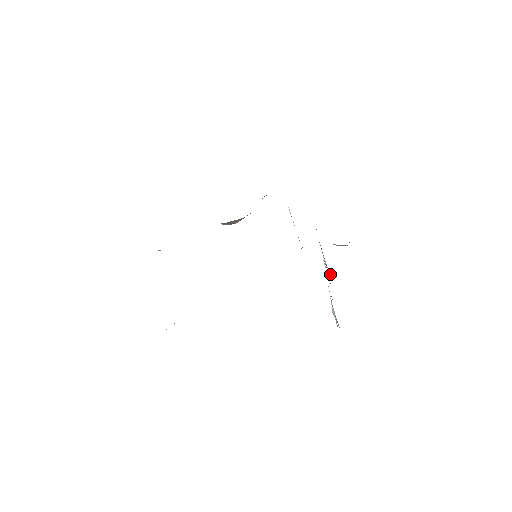
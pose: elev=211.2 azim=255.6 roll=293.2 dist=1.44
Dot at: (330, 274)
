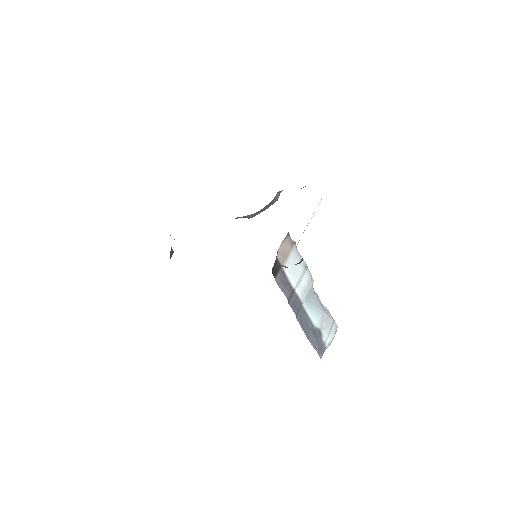
Dot at: (288, 293)
